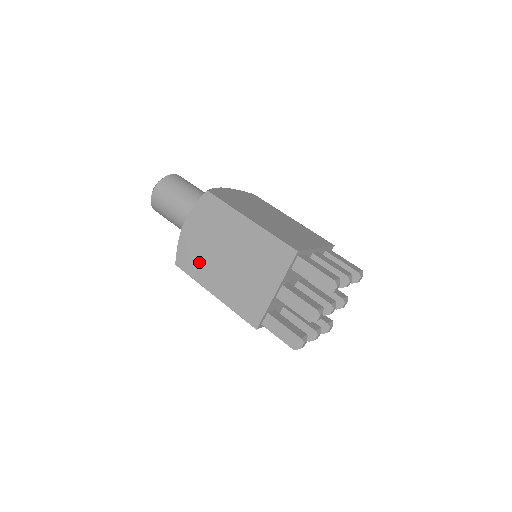
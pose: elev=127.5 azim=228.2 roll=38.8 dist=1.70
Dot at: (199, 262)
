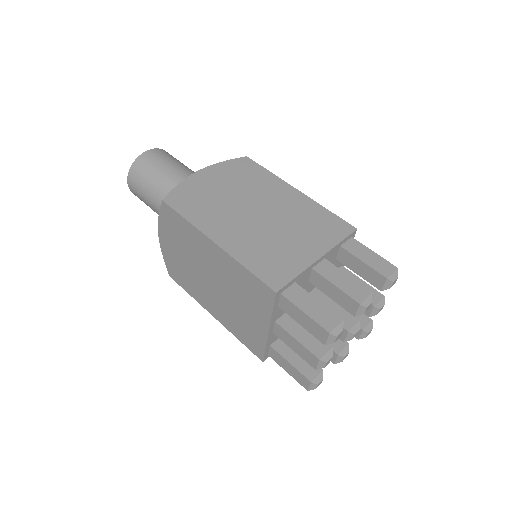
Dot at: (187, 279)
